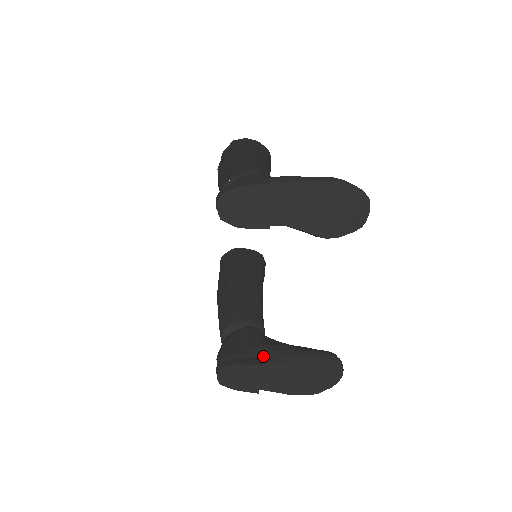
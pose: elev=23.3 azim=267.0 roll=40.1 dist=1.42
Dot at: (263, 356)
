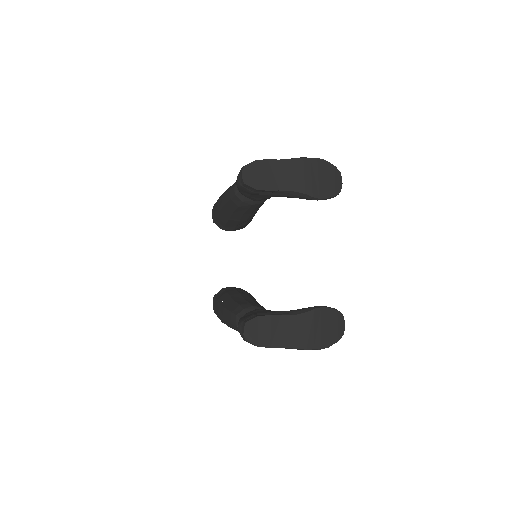
Dot at: (279, 314)
